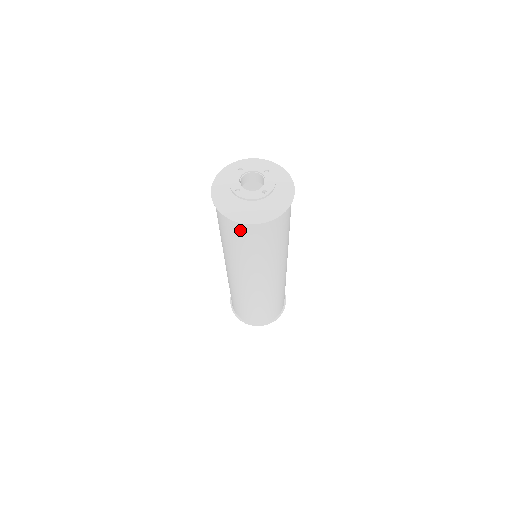
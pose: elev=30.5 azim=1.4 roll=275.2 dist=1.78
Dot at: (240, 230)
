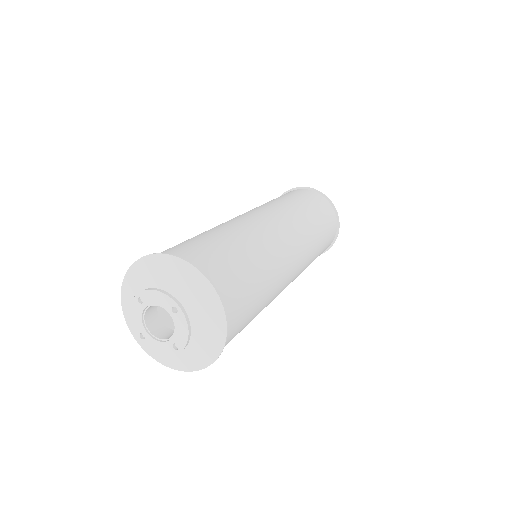
Dot at: occluded
